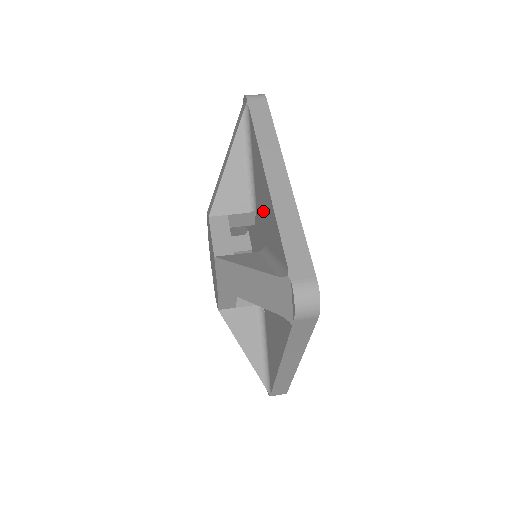
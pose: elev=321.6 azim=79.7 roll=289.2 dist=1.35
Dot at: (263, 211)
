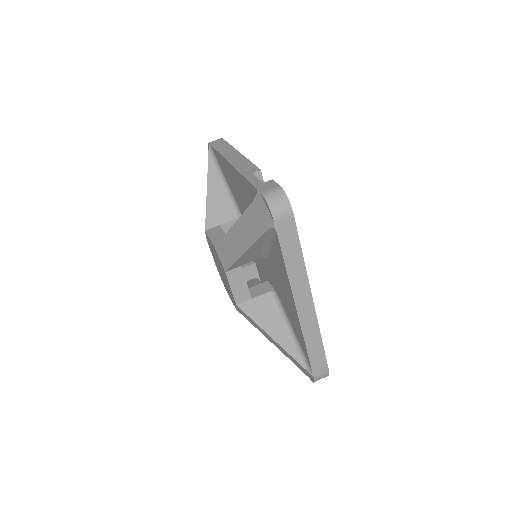
Dot at: (282, 292)
